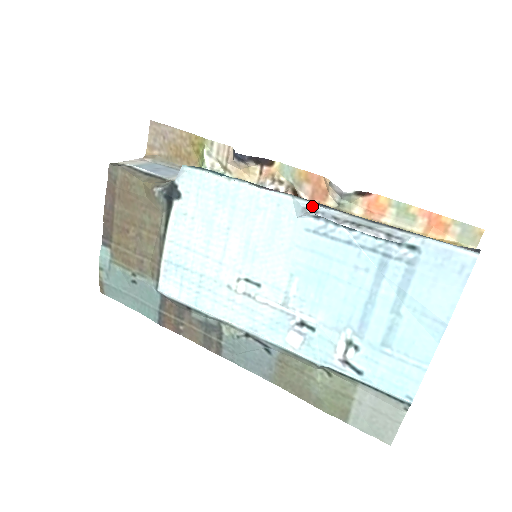
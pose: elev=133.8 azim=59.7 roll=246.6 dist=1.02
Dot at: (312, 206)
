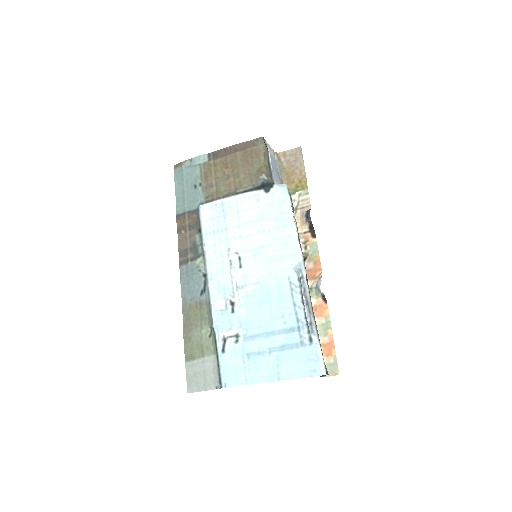
Dot at: (304, 274)
